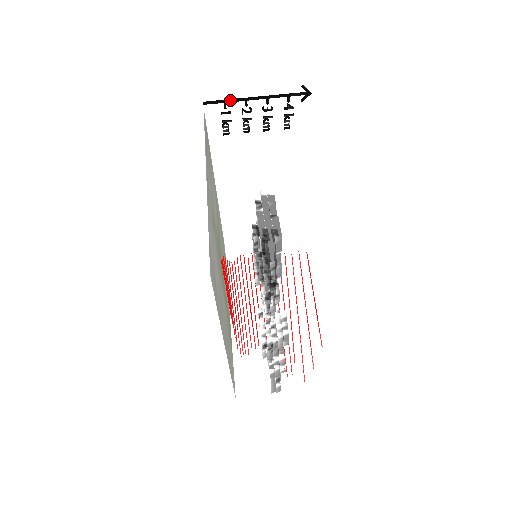
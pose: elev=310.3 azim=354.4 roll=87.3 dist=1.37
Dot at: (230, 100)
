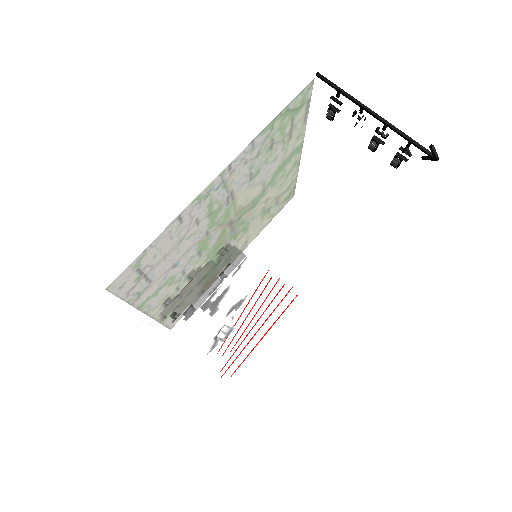
Dot at: (345, 94)
